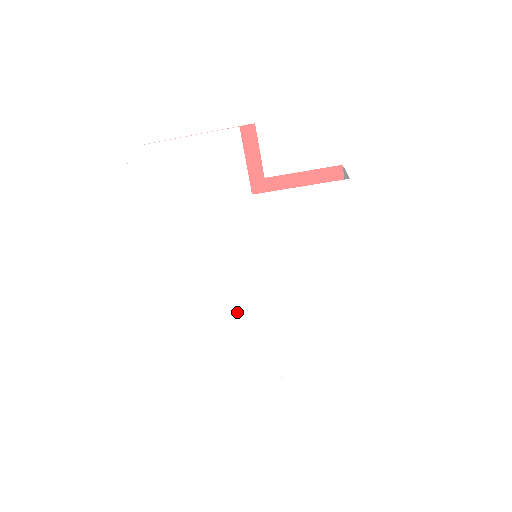
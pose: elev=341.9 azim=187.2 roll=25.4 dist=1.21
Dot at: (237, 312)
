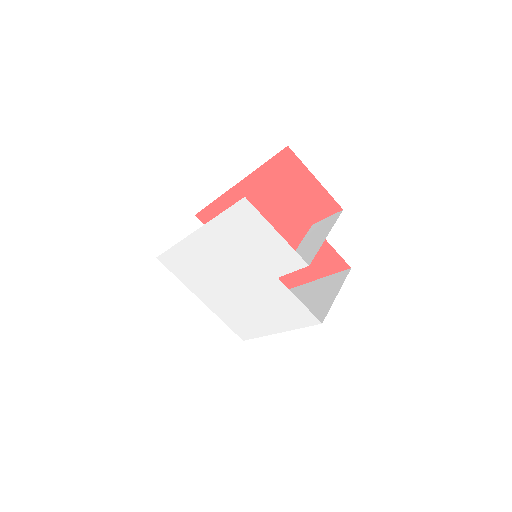
Dot at: (214, 278)
